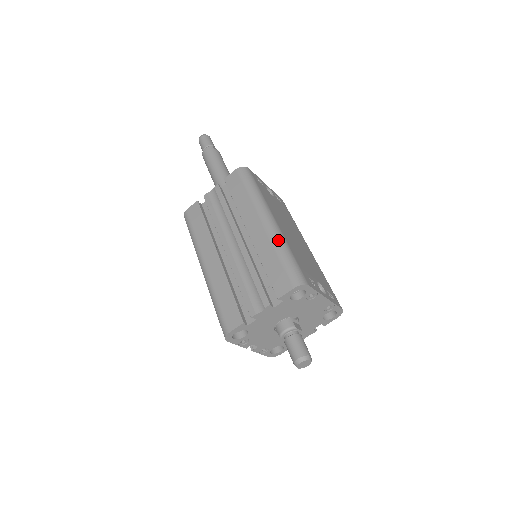
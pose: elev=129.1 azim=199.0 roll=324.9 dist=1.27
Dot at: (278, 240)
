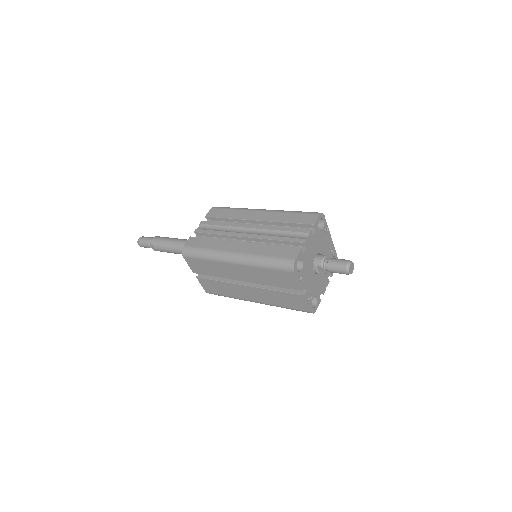
Dot at: (282, 210)
